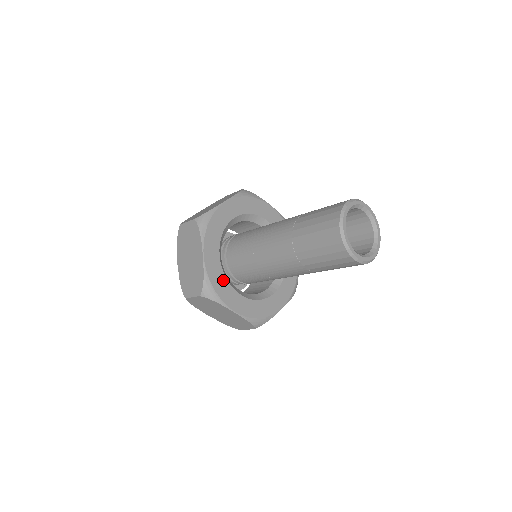
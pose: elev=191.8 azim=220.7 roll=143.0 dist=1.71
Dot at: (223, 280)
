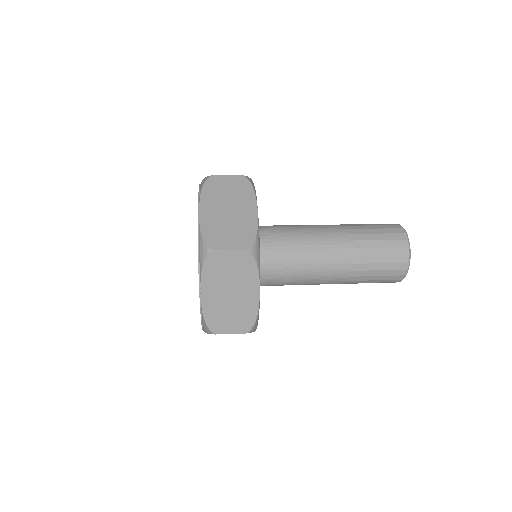
Dot at: occluded
